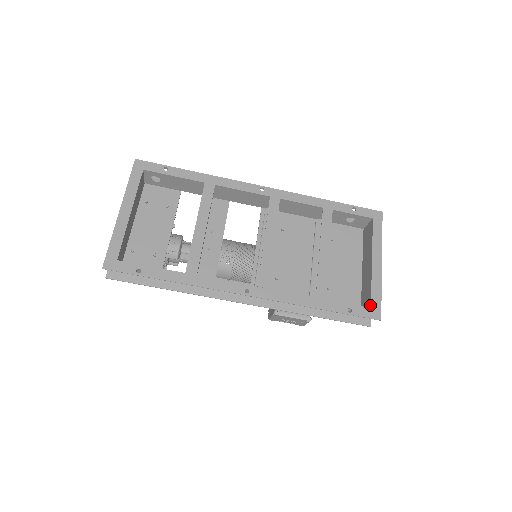
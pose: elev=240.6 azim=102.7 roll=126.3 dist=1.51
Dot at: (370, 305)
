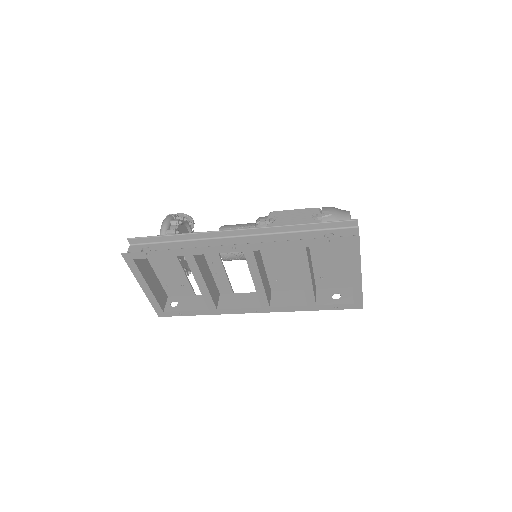
Dot at: (353, 301)
